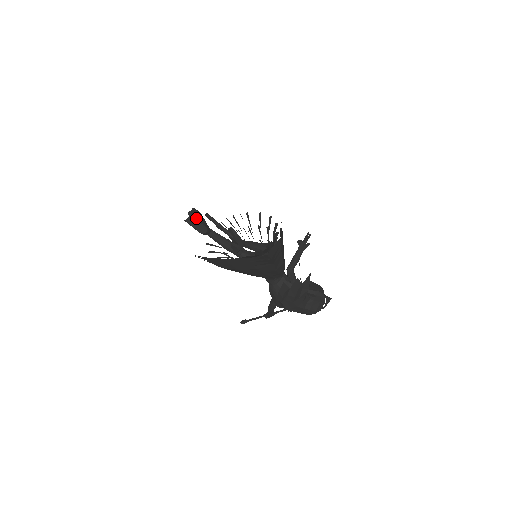
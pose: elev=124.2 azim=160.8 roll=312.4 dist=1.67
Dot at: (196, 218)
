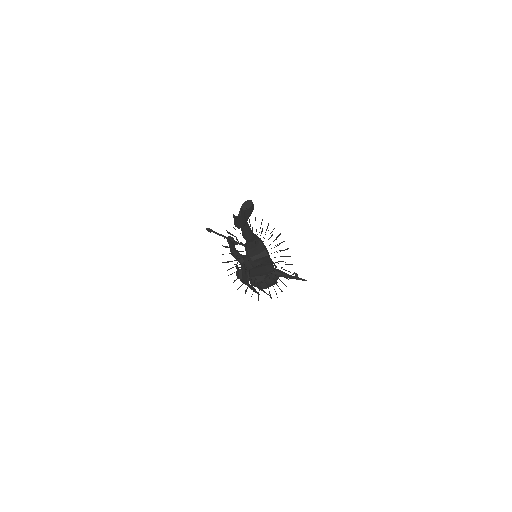
Dot at: (243, 218)
